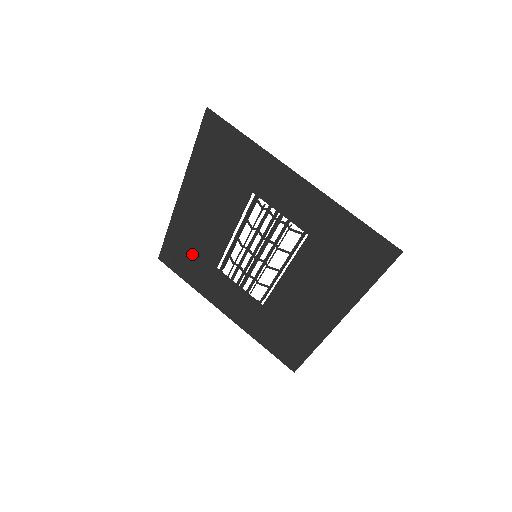
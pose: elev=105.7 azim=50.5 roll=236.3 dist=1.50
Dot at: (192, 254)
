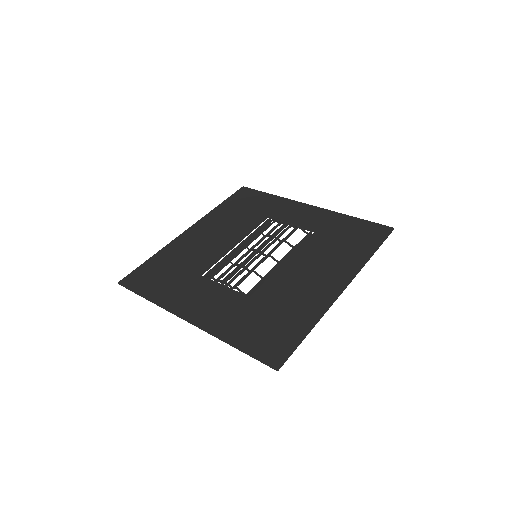
Dot at: (174, 269)
